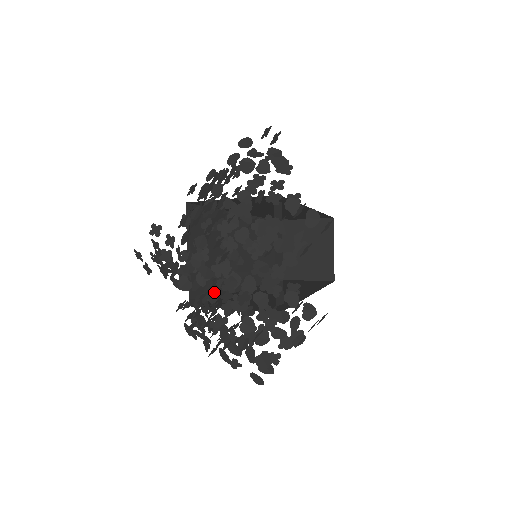
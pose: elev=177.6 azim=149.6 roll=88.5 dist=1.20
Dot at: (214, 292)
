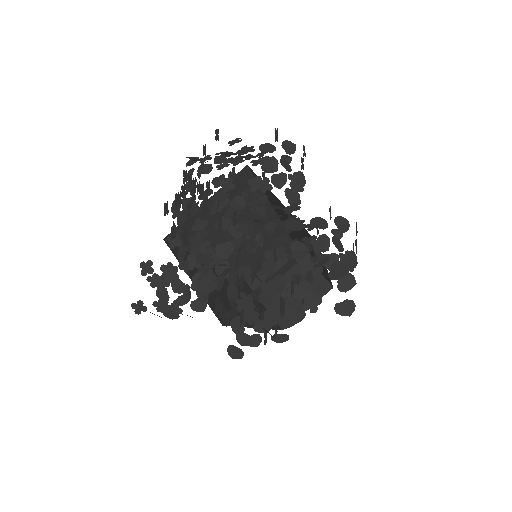
Dot at: occluded
